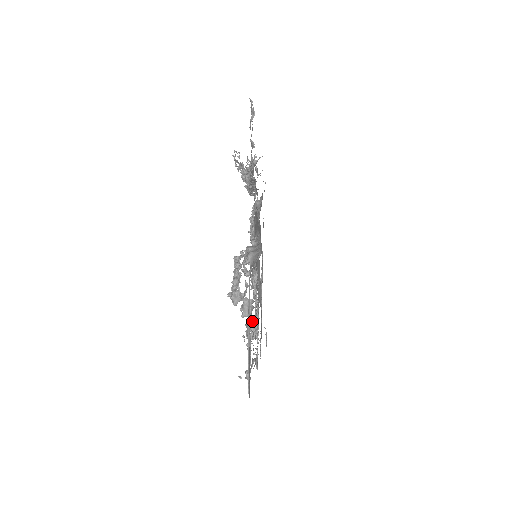
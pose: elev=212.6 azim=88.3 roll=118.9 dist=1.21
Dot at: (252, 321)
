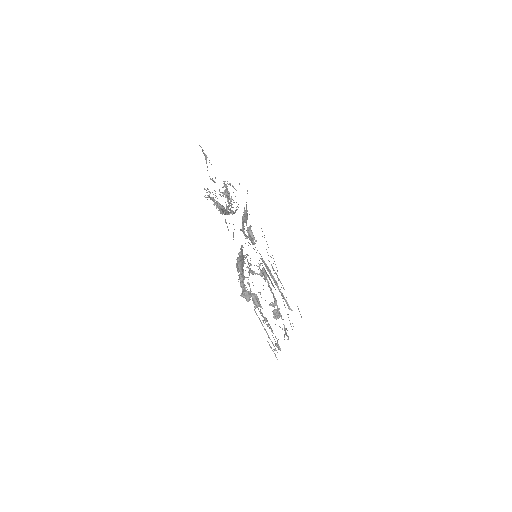
Dot at: (272, 305)
